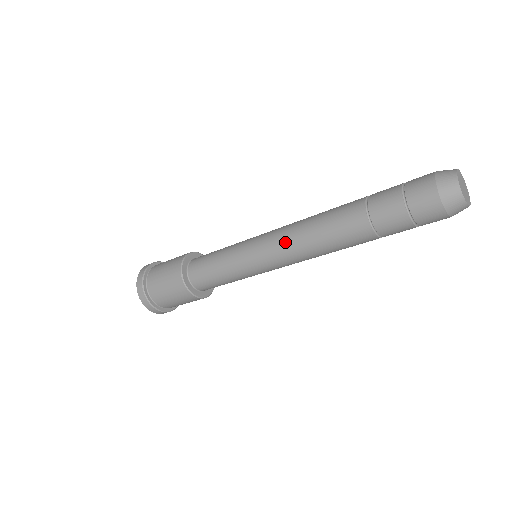
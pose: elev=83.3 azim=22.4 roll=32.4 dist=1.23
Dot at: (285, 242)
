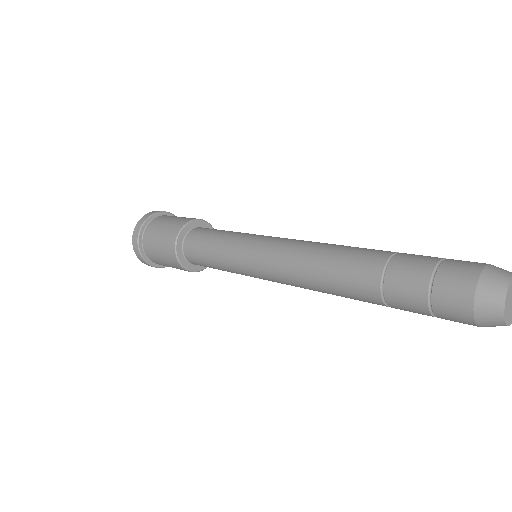
Dot at: (286, 278)
